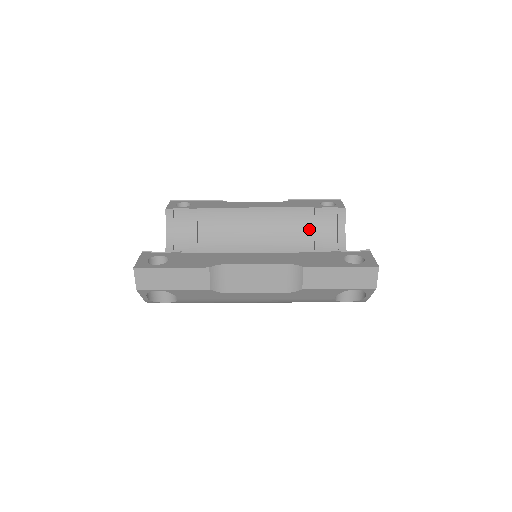
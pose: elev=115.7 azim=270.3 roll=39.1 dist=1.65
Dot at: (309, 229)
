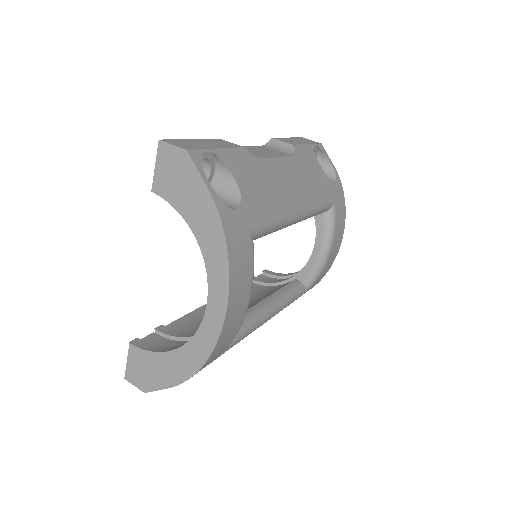
Dot at: (267, 288)
